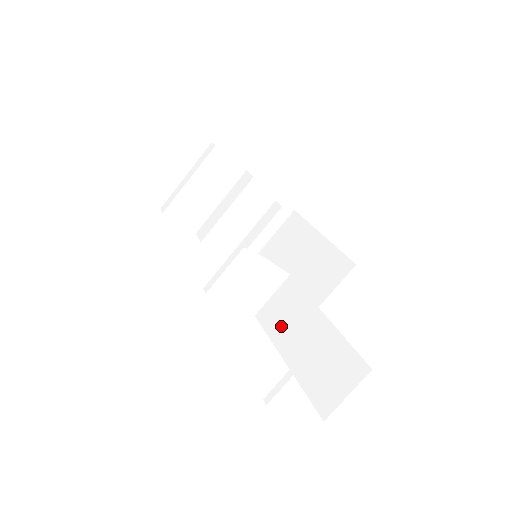
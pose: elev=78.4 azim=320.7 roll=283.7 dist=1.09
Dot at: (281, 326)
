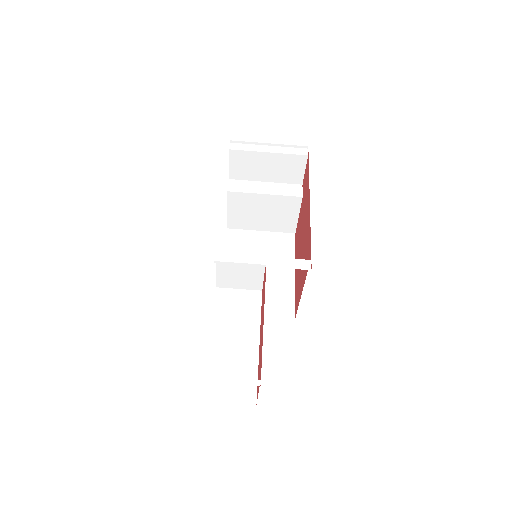
Dot at: (227, 316)
